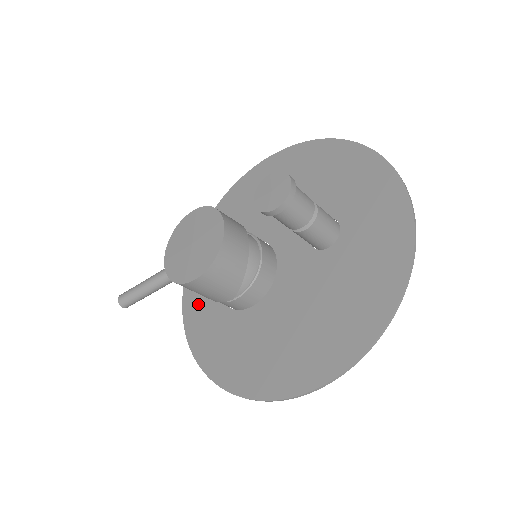
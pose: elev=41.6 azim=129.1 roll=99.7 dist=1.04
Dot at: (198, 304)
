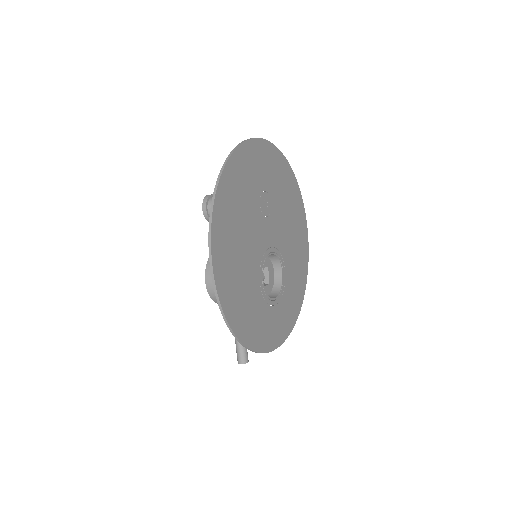
Dot at: (274, 329)
